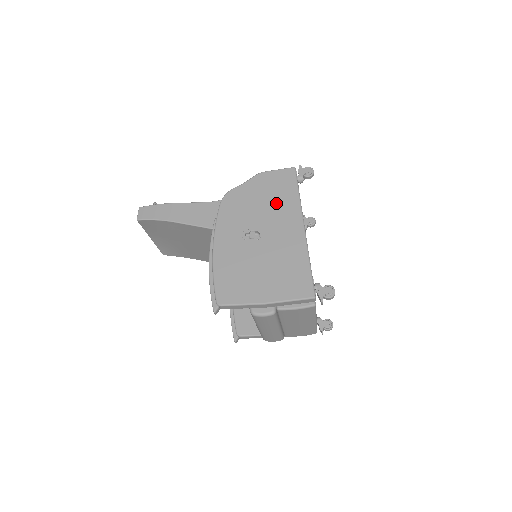
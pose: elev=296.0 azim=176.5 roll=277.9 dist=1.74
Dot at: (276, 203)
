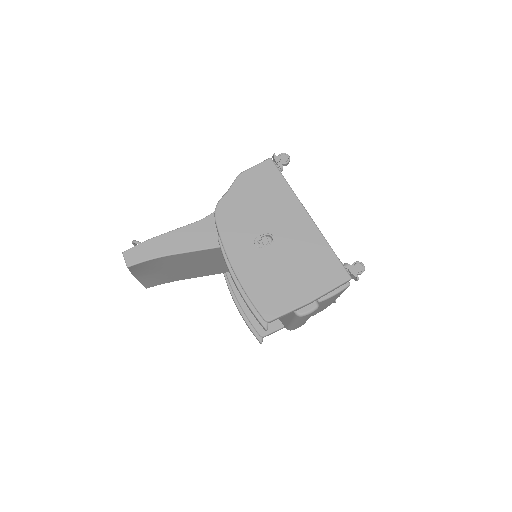
Dot at: (271, 200)
